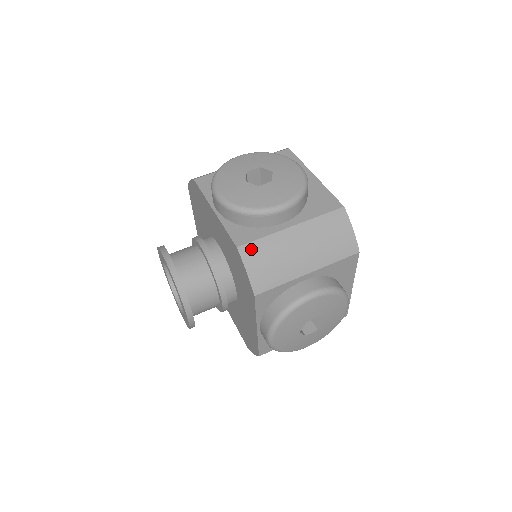
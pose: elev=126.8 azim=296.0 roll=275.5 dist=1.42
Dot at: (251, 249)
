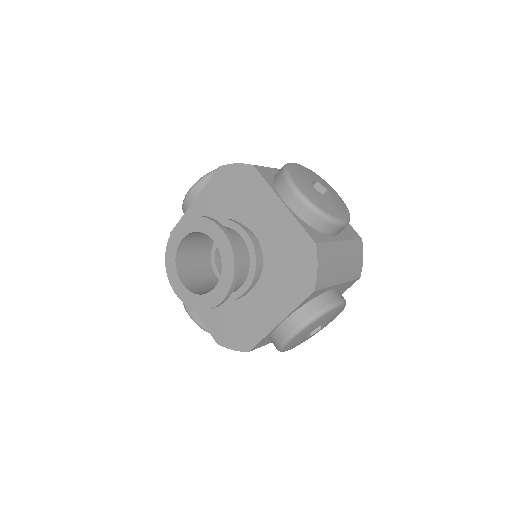
Dot at: occluded
